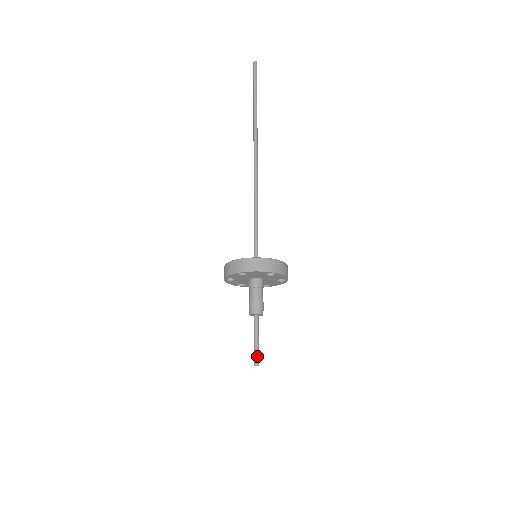
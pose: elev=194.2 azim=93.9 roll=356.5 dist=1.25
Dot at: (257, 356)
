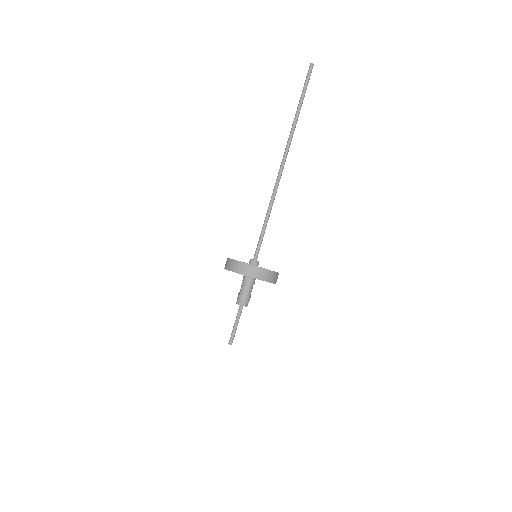
Dot at: (233, 338)
